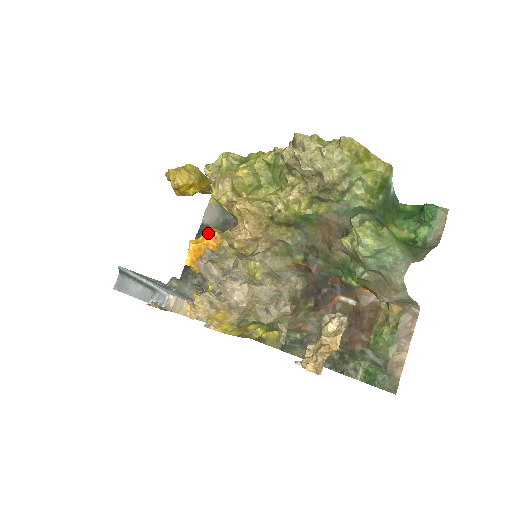
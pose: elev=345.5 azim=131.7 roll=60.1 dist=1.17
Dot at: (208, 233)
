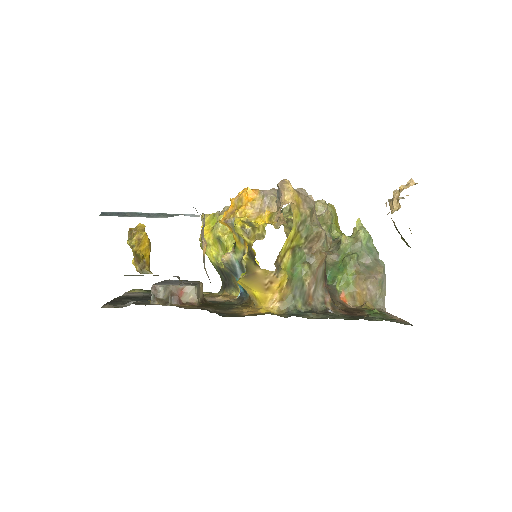
Dot at: occluded
